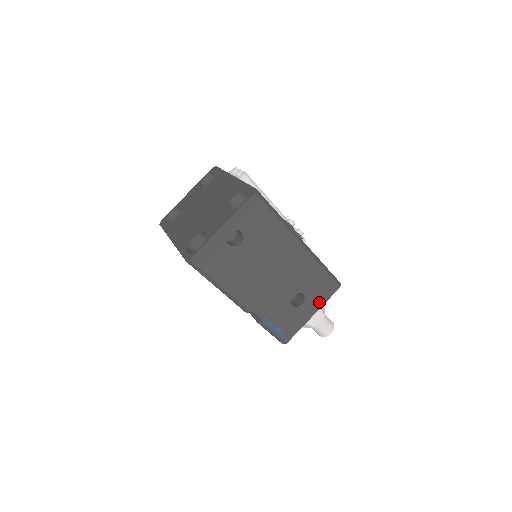
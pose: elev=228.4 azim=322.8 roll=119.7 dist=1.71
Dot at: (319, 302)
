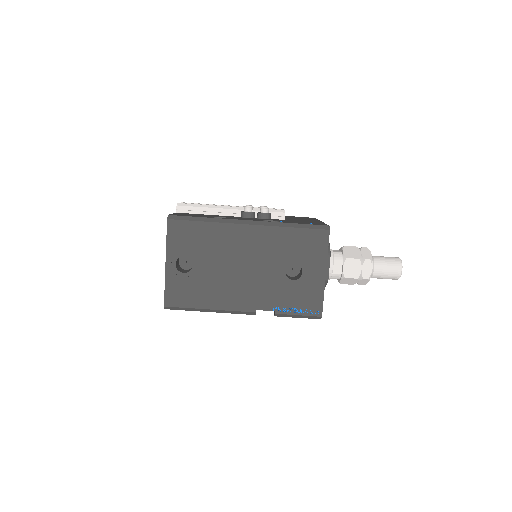
Dot at: (320, 259)
